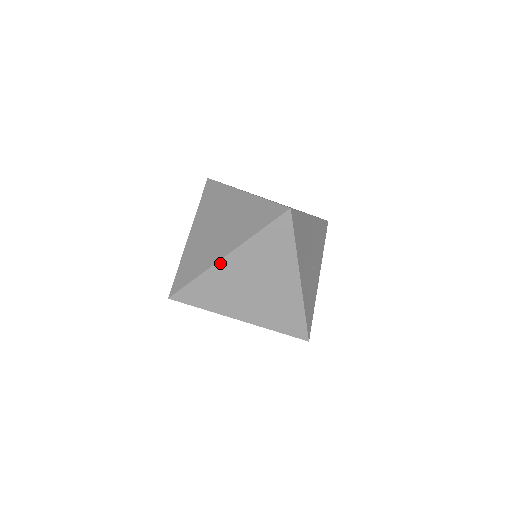
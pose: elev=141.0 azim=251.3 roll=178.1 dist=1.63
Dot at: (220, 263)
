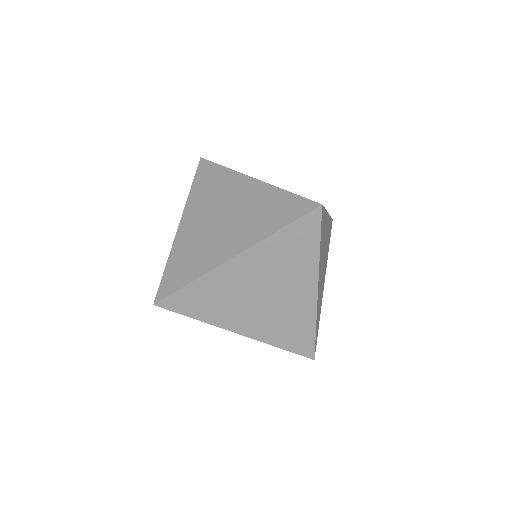
Dot at: (225, 265)
